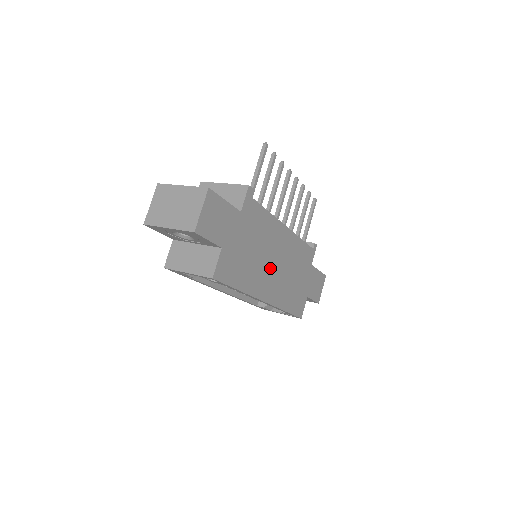
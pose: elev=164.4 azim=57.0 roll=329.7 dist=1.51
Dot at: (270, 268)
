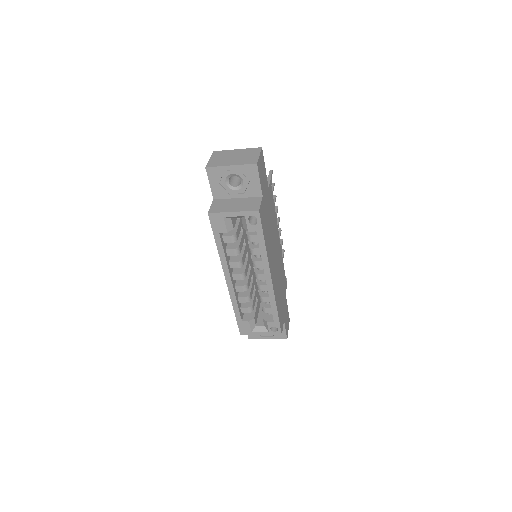
Dot at: (274, 256)
